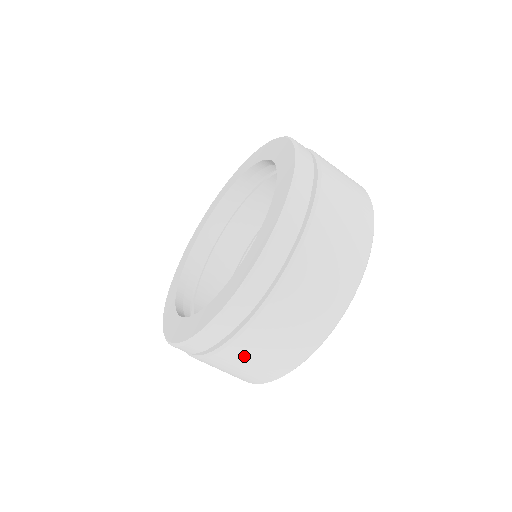
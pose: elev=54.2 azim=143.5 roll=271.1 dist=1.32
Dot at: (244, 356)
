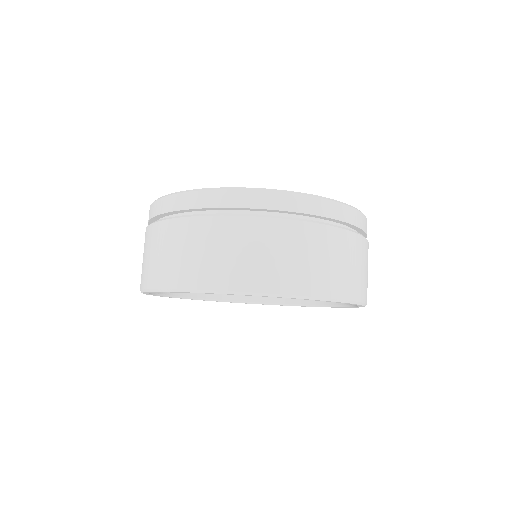
Dot at: (226, 238)
